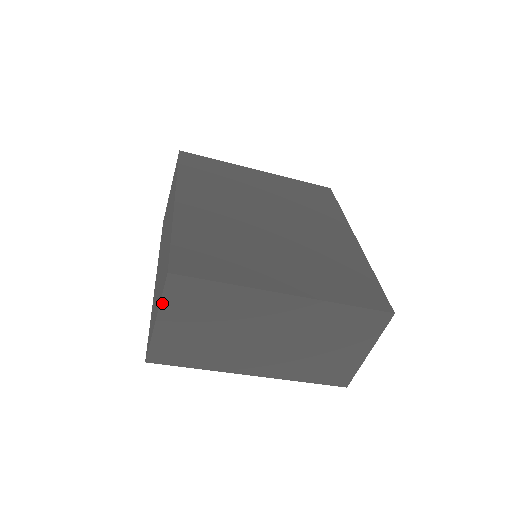
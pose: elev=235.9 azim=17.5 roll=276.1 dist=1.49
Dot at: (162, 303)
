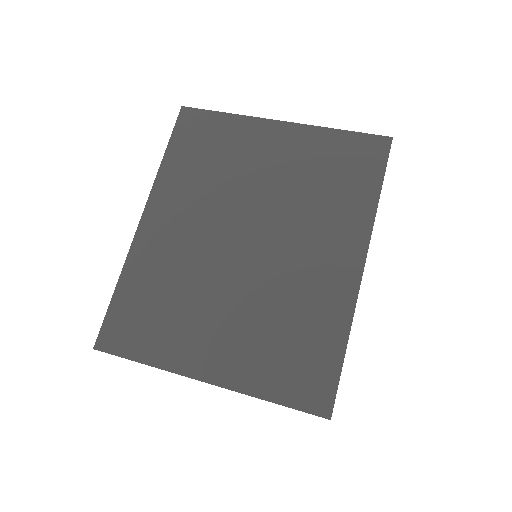
Dot at: occluded
